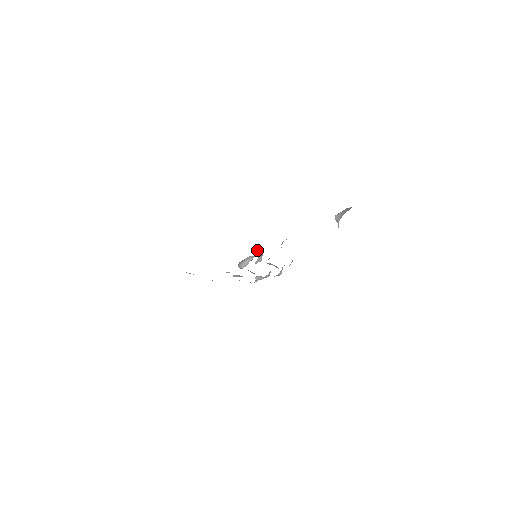
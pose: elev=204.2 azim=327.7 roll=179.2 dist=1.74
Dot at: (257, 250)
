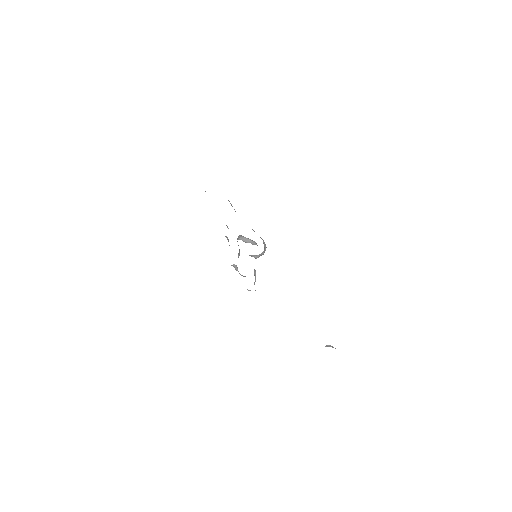
Dot at: occluded
